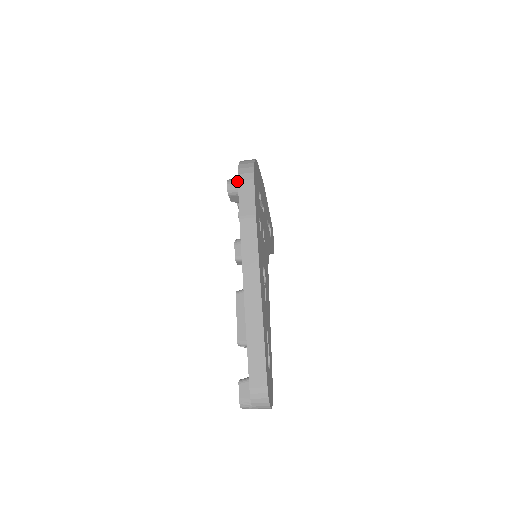
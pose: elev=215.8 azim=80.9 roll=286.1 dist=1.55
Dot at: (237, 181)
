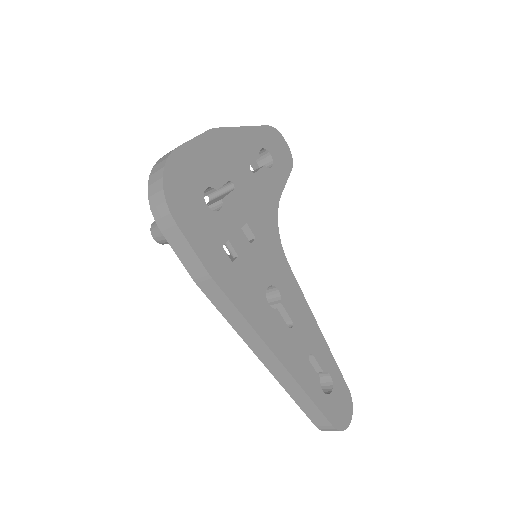
Dot at: (160, 233)
